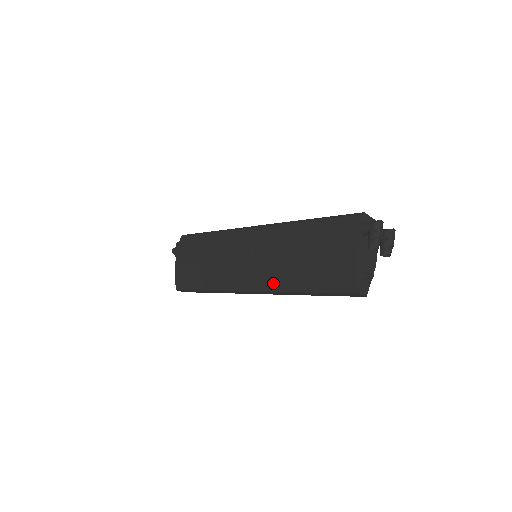
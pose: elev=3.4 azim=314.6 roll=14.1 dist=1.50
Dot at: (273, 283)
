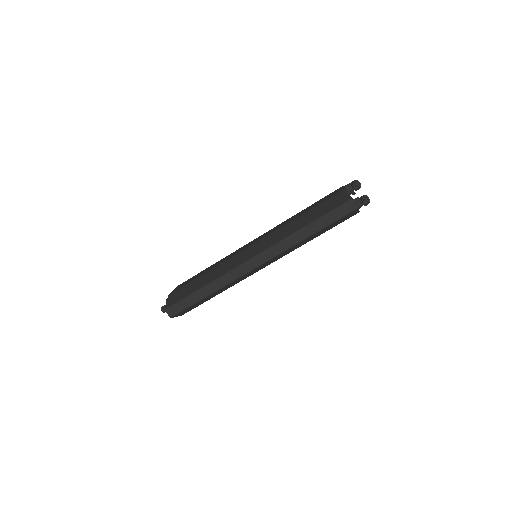
Dot at: (277, 239)
